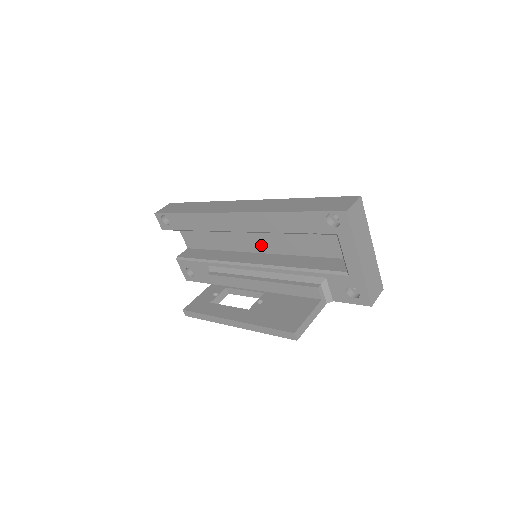
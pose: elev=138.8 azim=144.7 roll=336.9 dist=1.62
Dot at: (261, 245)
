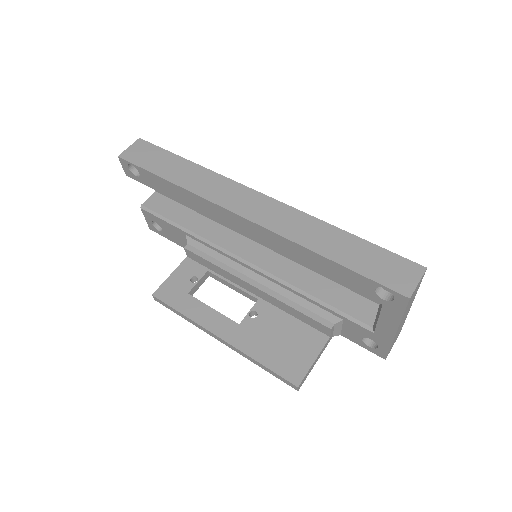
Dot at: occluded
